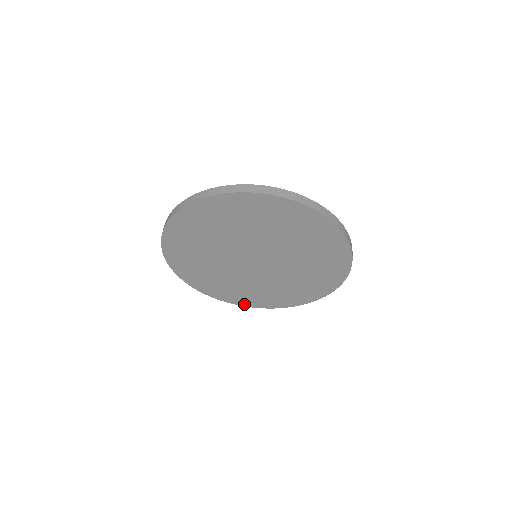
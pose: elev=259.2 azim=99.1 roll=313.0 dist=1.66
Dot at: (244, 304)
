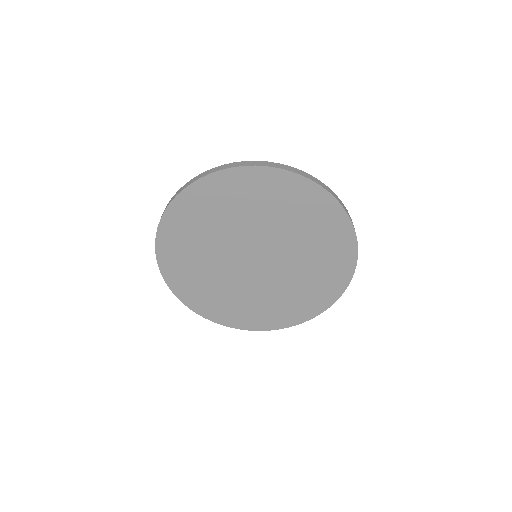
Dot at: (249, 327)
